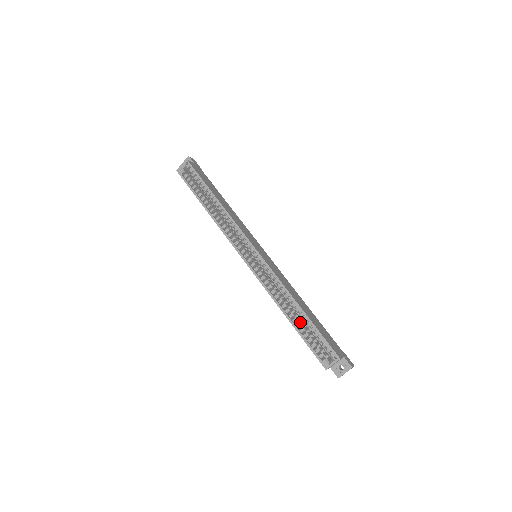
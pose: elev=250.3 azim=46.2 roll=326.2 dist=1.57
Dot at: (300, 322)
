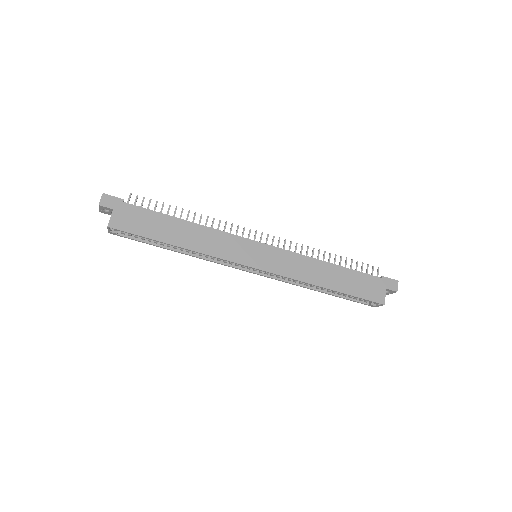
Dot at: occluded
